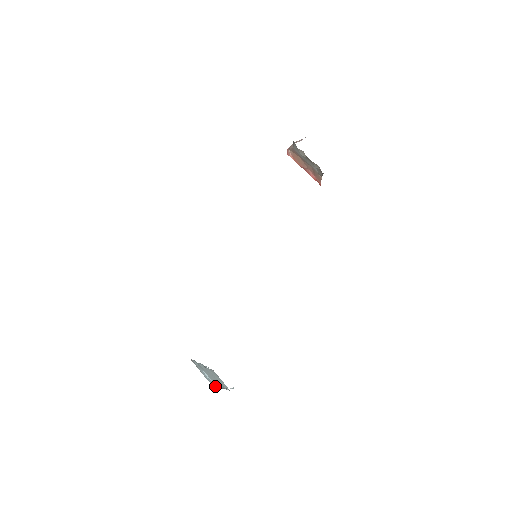
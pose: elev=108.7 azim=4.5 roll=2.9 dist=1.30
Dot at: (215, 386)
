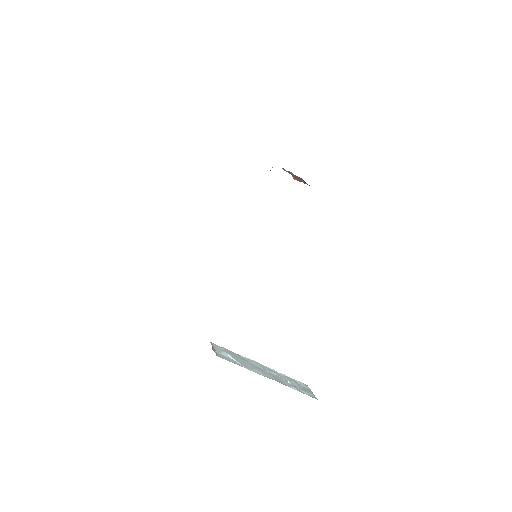
Dot at: occluded
